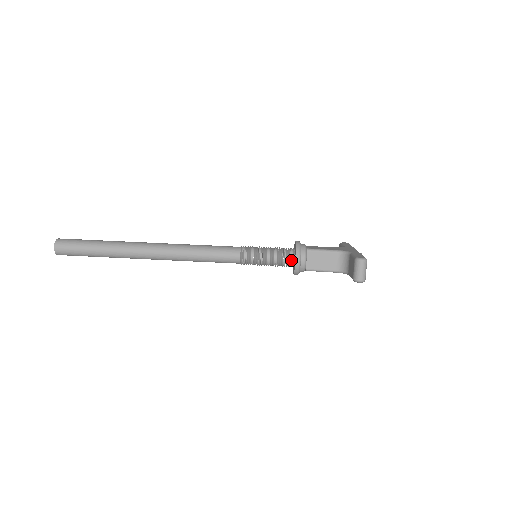
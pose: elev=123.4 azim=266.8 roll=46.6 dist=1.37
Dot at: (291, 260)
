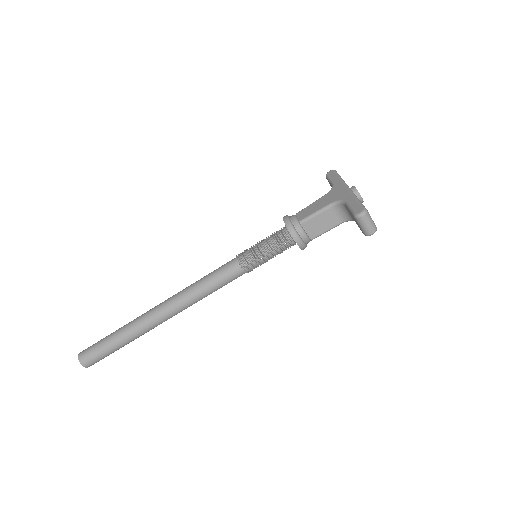
Dot at: (291, 242)
